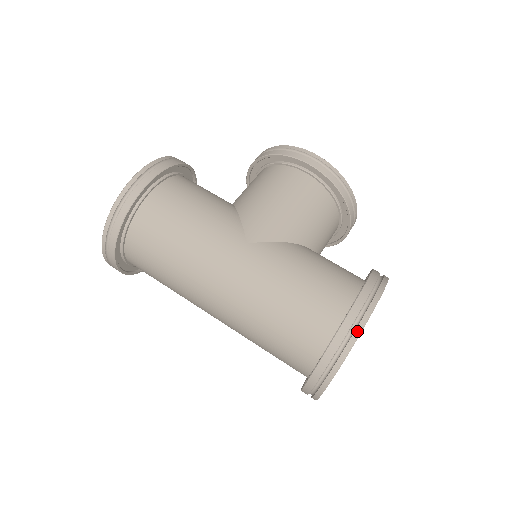
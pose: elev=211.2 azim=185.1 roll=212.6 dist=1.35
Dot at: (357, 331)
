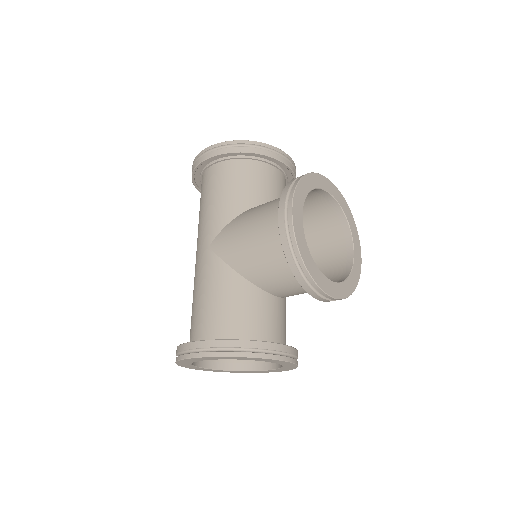
Dot at: (179, 357)
